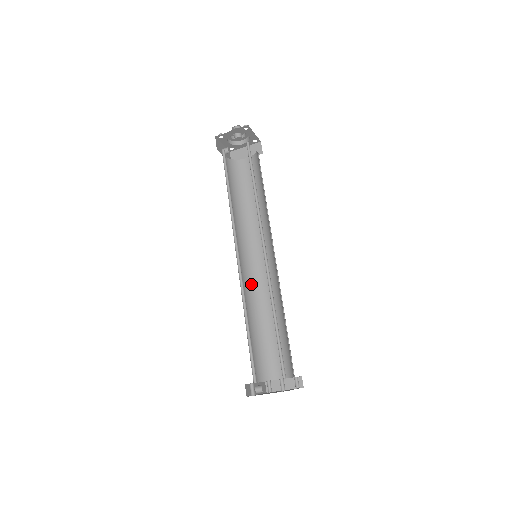
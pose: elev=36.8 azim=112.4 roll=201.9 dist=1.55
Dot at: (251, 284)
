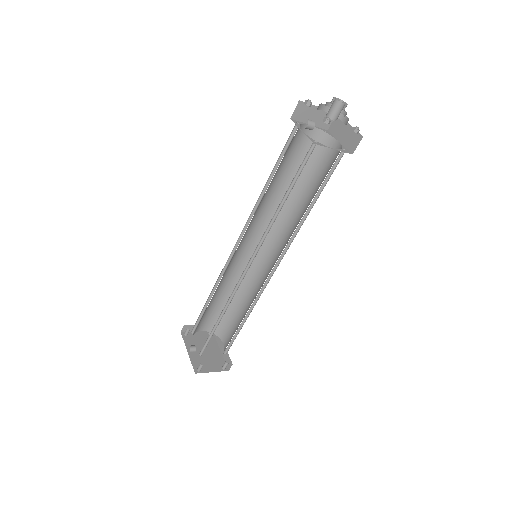
Dot at: (228, 266)
